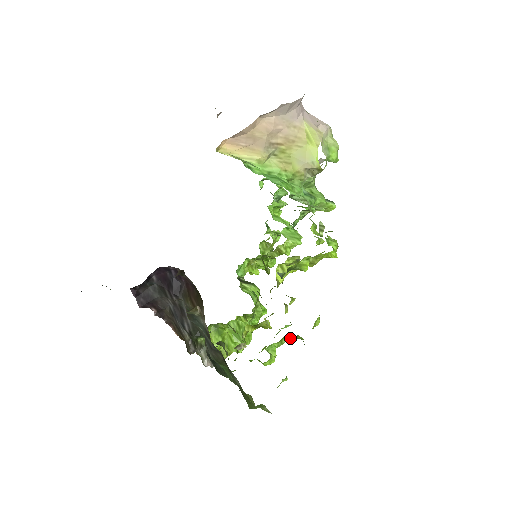
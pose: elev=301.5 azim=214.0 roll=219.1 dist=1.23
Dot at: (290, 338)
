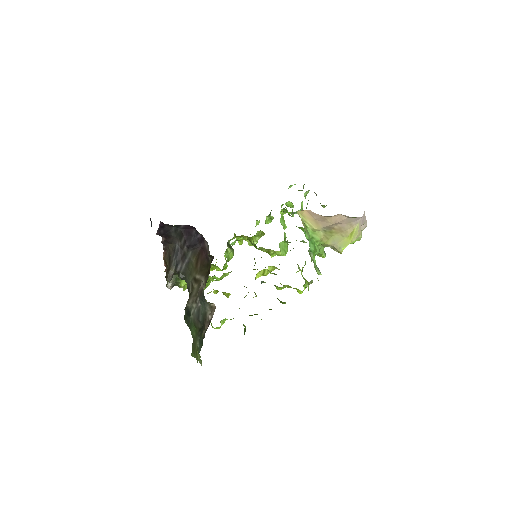
Dot at: occluded
